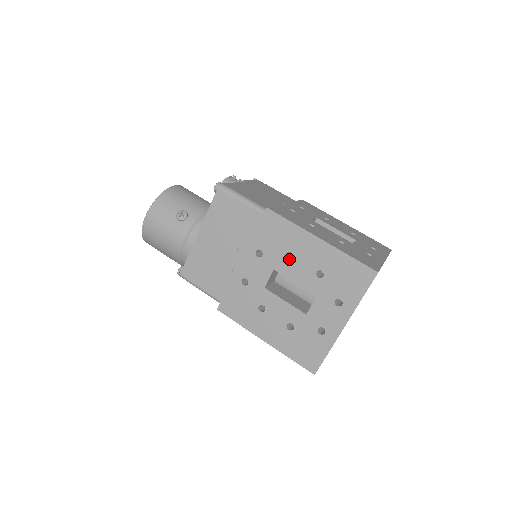
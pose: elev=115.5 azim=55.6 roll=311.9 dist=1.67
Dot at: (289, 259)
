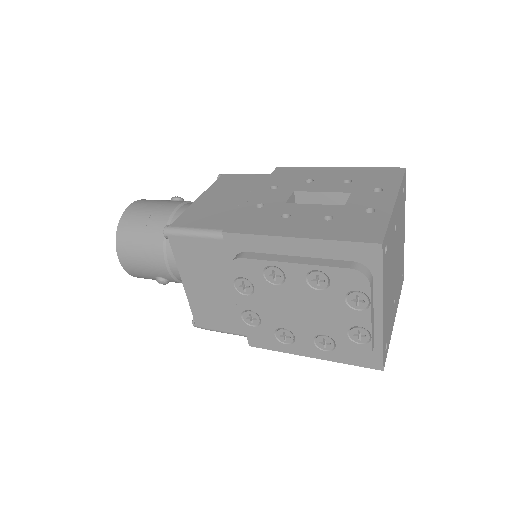
Dot at: (309, 183)
